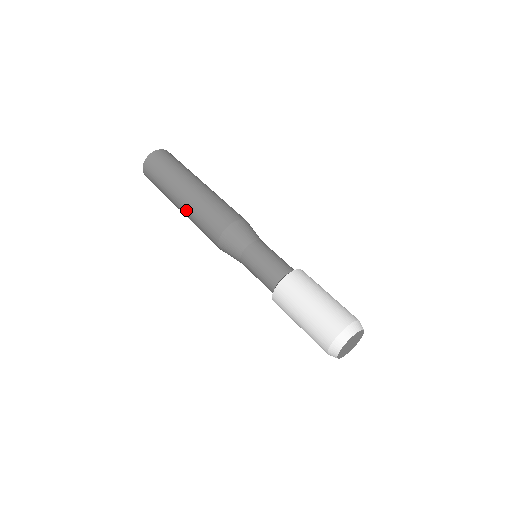
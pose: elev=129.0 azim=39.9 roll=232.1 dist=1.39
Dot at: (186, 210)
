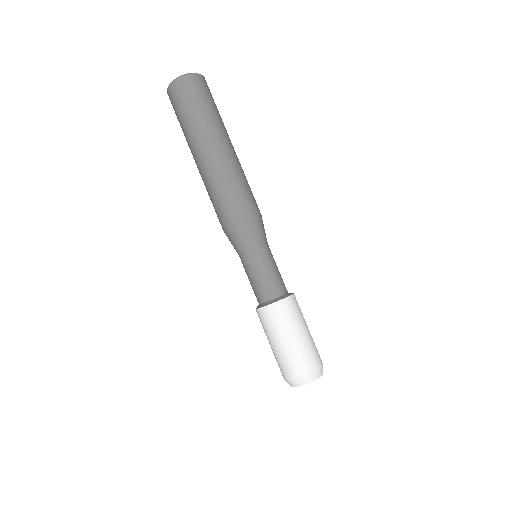
Dot at: occluded
